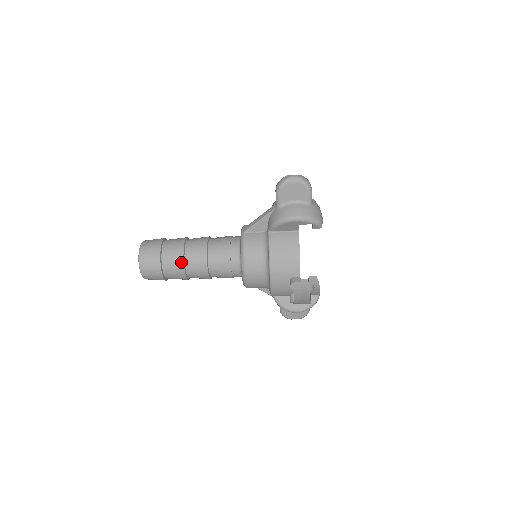
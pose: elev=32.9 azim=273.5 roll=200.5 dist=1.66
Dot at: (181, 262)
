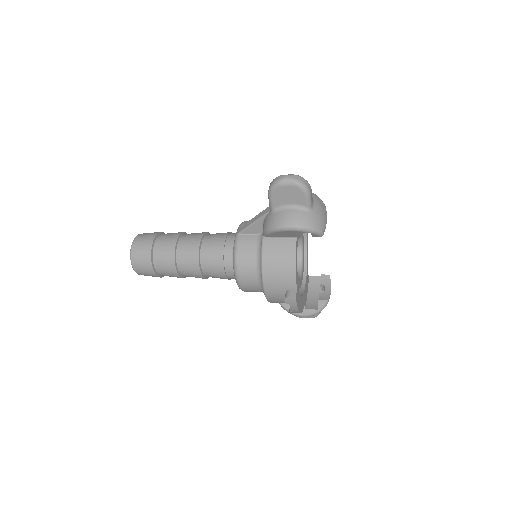
Dot at: (172, 263)
